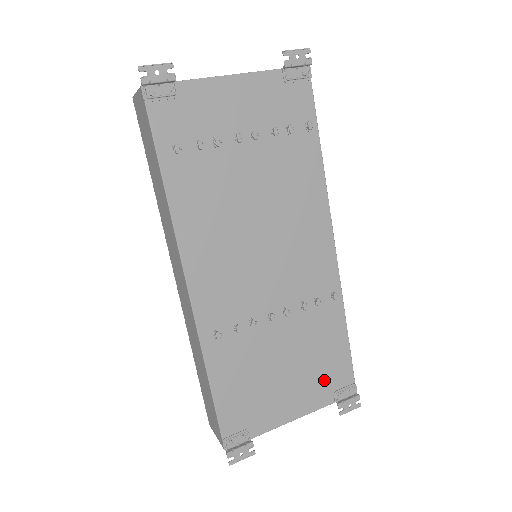
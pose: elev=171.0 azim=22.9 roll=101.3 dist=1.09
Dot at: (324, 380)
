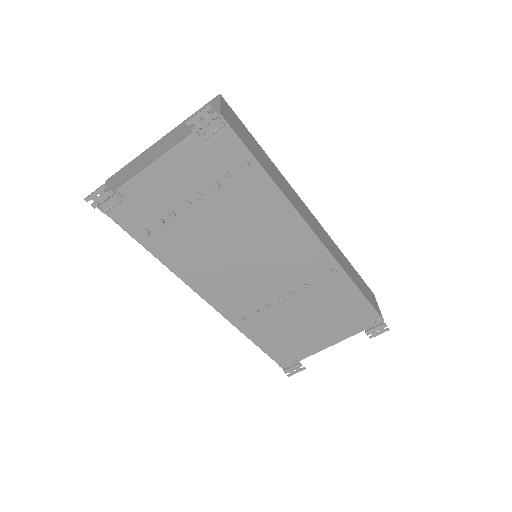
Dot at: (348, 321)
